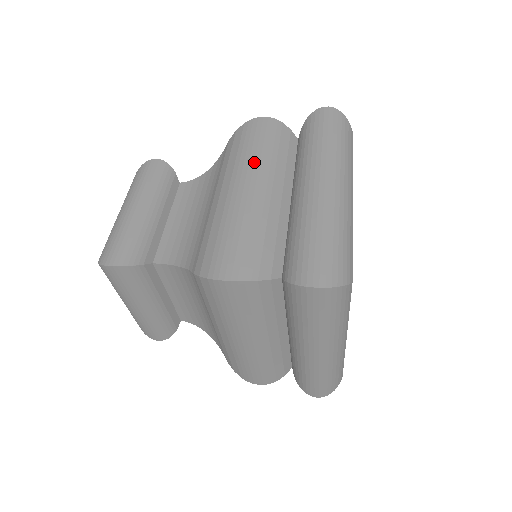
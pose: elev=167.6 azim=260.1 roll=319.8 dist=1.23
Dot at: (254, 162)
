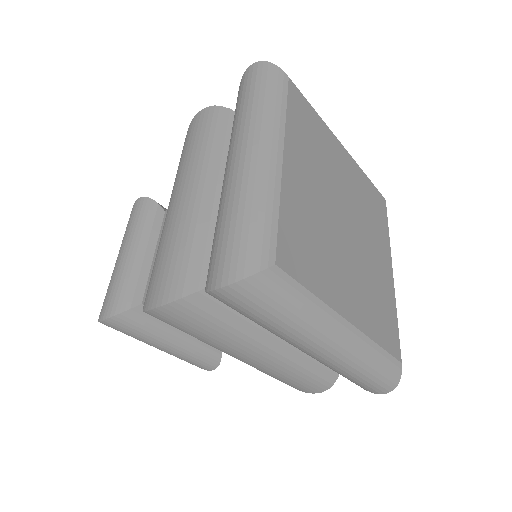
Dot at: occluded
